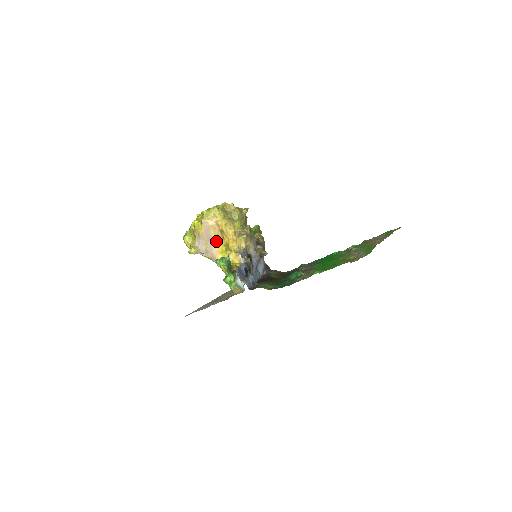
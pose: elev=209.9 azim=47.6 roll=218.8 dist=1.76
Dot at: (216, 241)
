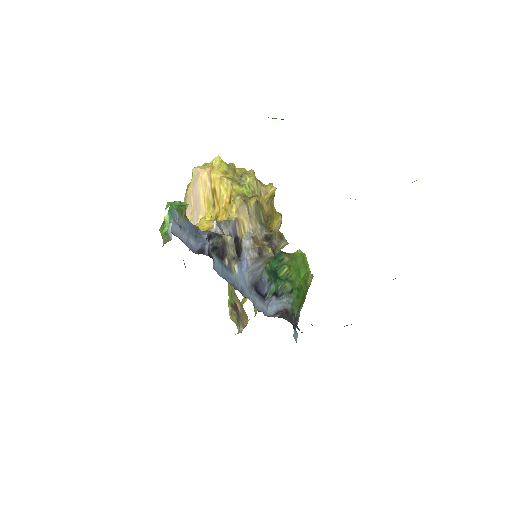
Dot at: (205, 211)
